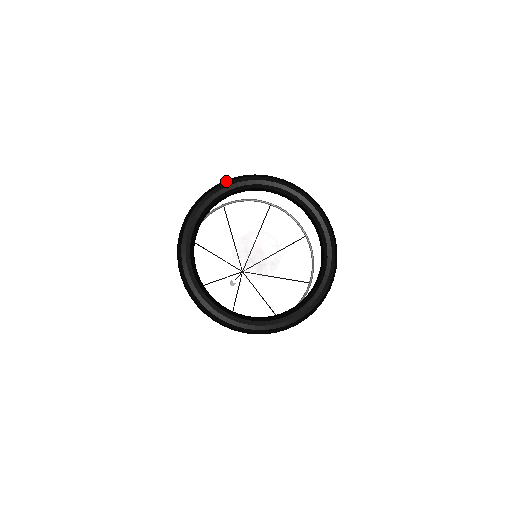
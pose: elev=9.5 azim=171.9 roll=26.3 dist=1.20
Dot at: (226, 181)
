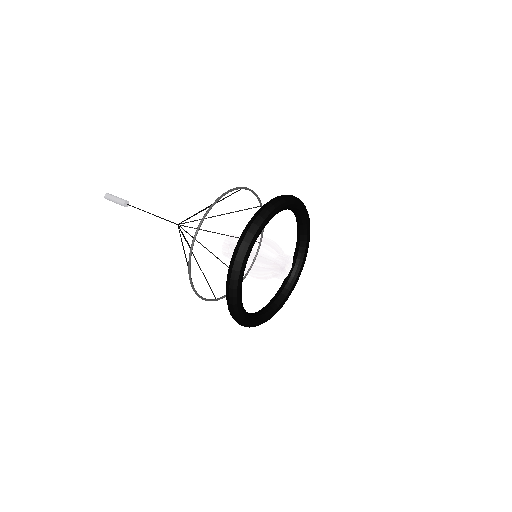
Dot at: (264, 218)
